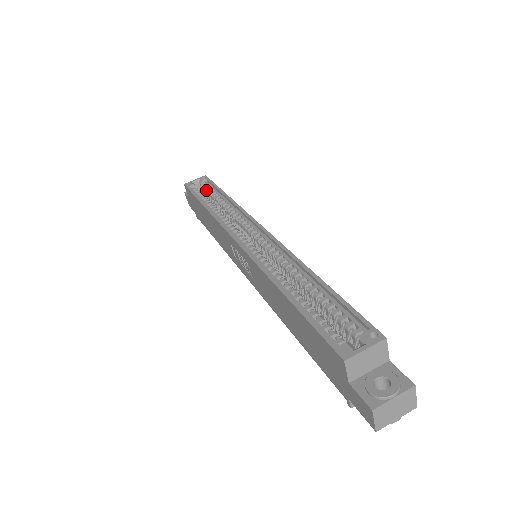
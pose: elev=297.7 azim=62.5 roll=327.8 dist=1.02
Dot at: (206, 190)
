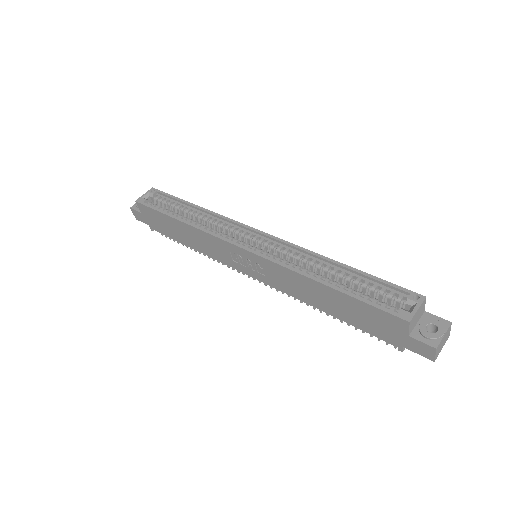
Dot at: (164, 203)
